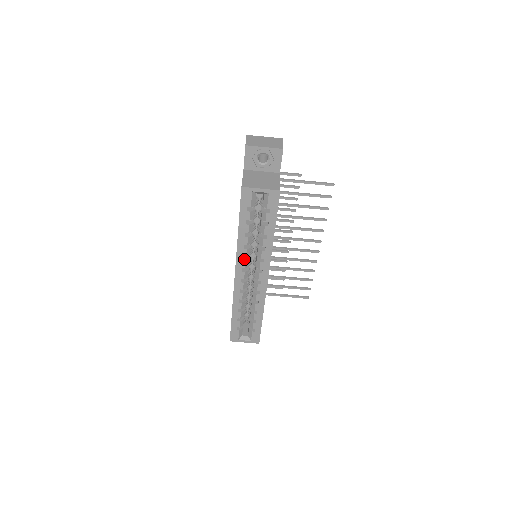
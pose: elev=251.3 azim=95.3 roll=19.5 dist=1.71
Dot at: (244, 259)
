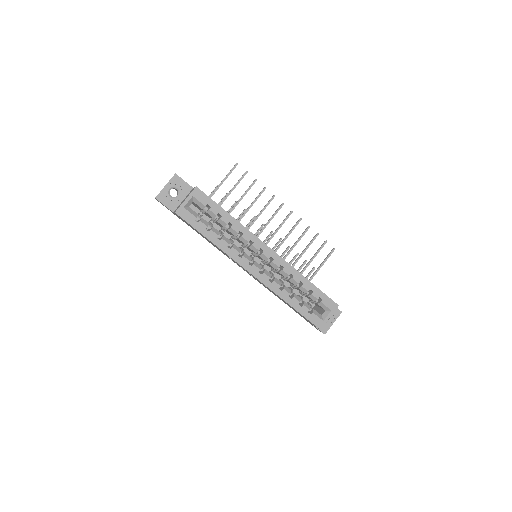
Dot at: (241, 257)
